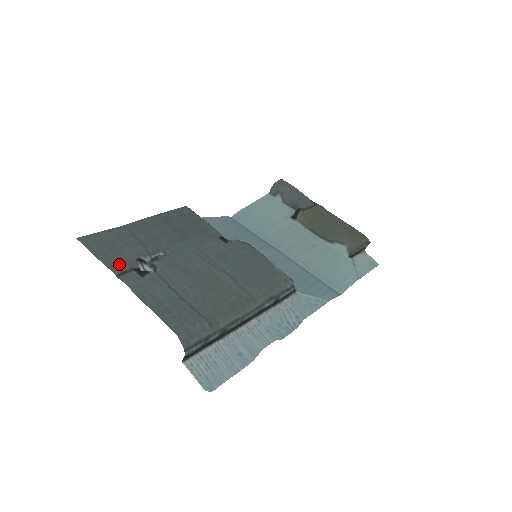
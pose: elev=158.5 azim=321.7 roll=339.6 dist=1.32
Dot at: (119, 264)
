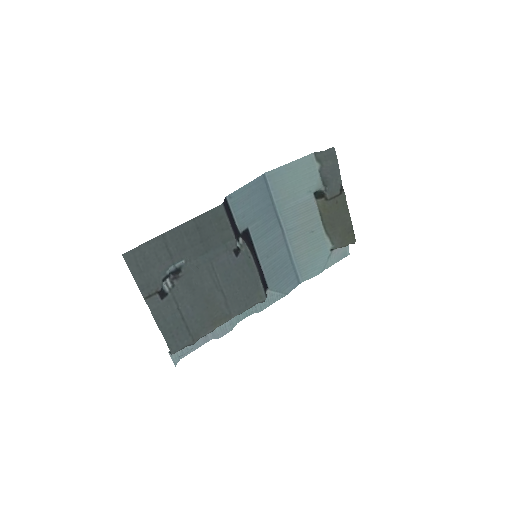
Dot at: (149, 286)
